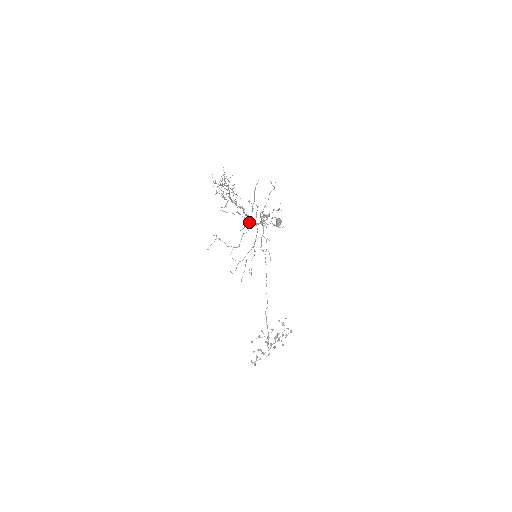
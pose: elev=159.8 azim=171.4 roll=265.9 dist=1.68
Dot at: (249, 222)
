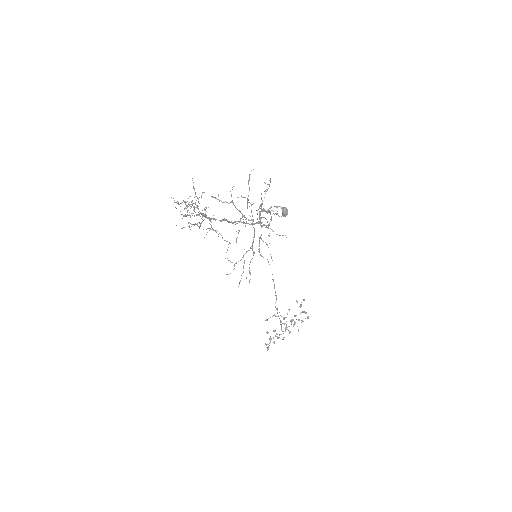
Dot at: occluded
